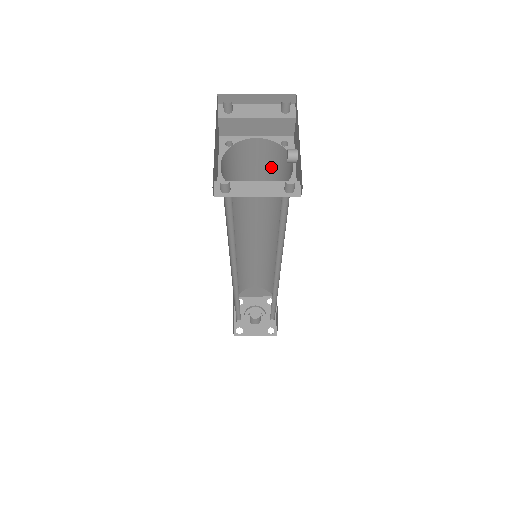
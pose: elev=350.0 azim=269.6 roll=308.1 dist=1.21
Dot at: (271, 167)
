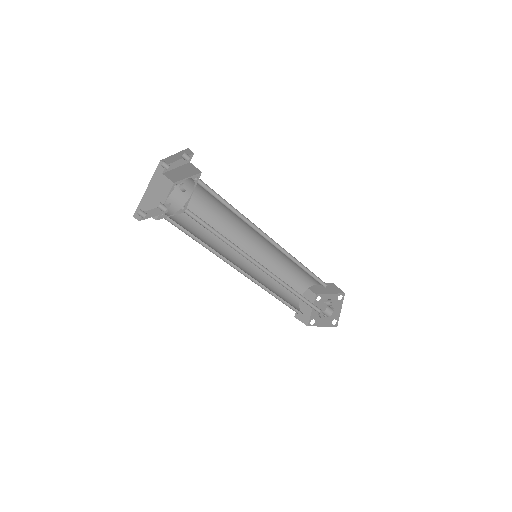
Dot at: (210, 194)
